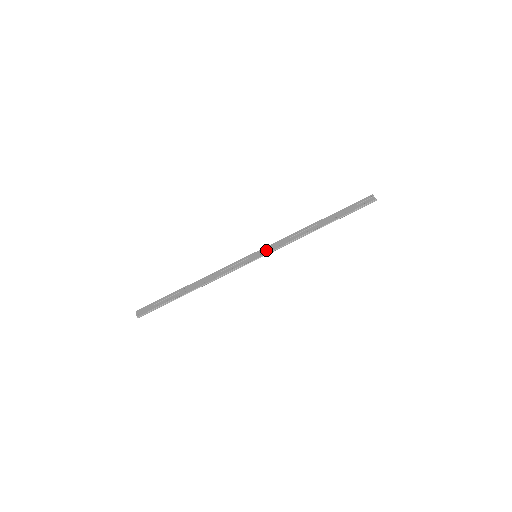
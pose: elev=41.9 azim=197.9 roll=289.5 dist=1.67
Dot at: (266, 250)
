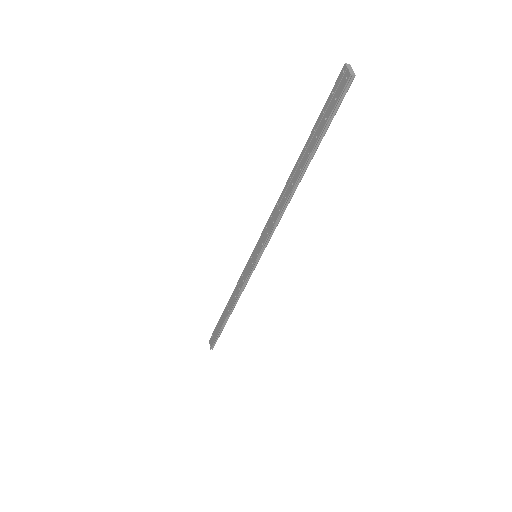
Dot at: (259, 245)
